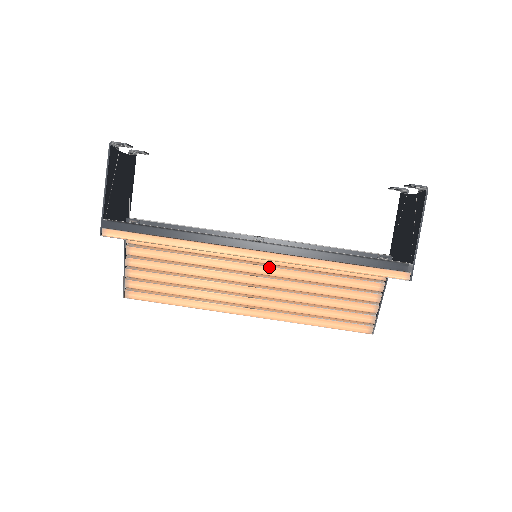
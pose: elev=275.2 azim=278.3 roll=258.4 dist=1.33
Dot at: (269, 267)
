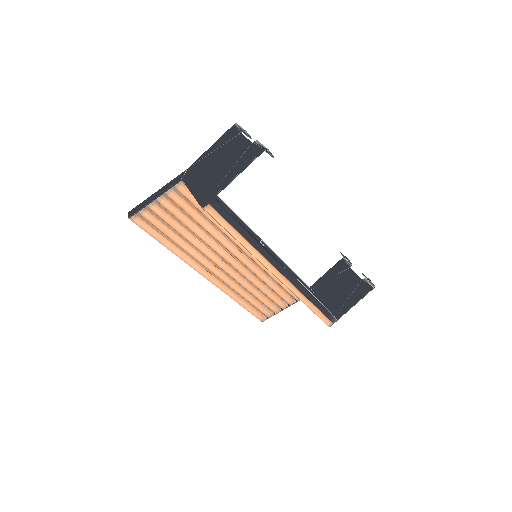
Dot at: (250, 260)
